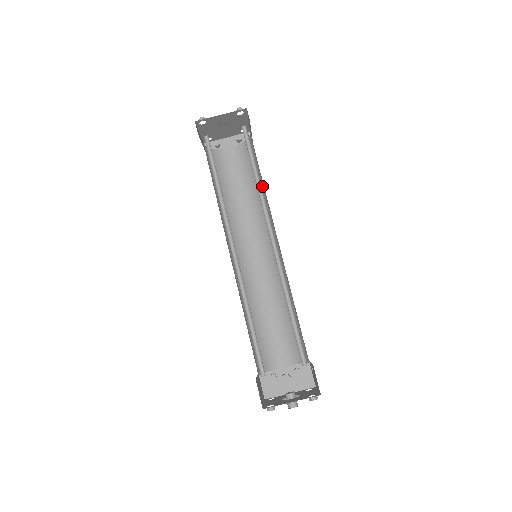
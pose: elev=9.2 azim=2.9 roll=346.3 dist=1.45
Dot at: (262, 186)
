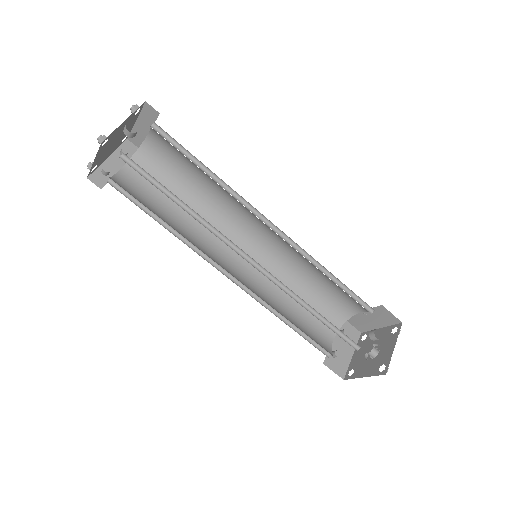
Dot at: (199, 186)
